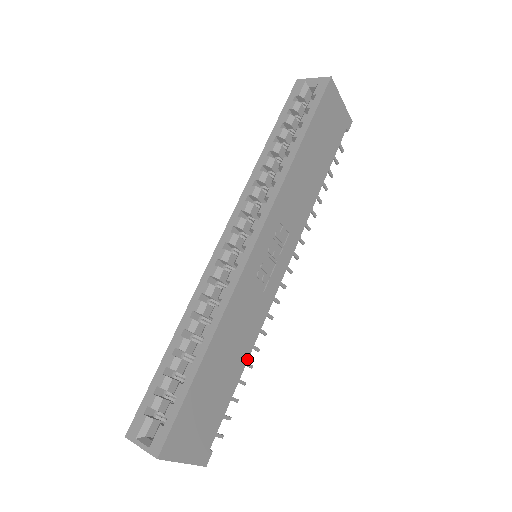
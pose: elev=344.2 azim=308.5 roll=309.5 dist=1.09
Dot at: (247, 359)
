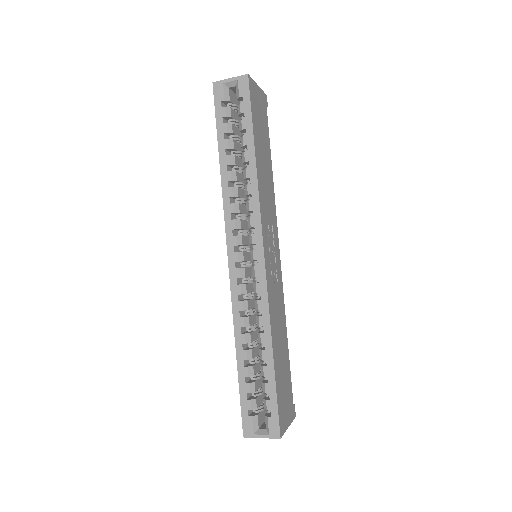
Dot at: (286, 333)
